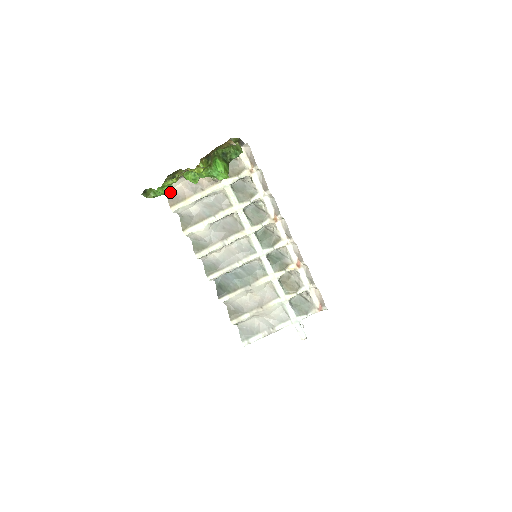
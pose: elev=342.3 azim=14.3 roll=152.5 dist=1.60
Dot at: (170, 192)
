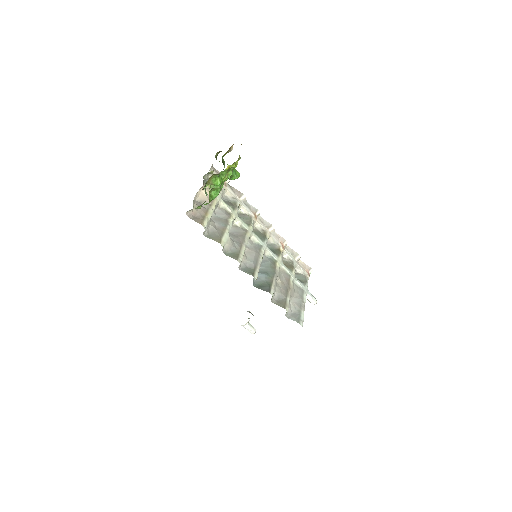
Dot at: (191, 213)
